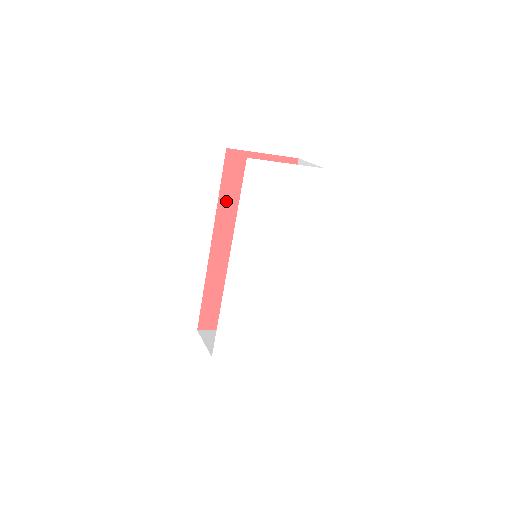
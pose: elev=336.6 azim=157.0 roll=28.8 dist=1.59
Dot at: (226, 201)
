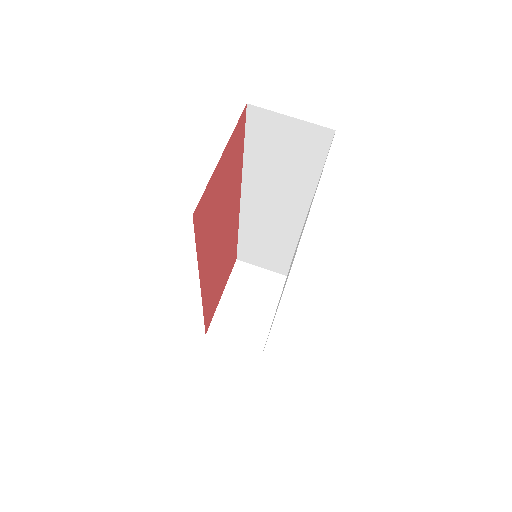
Dot at: (203, 250)
